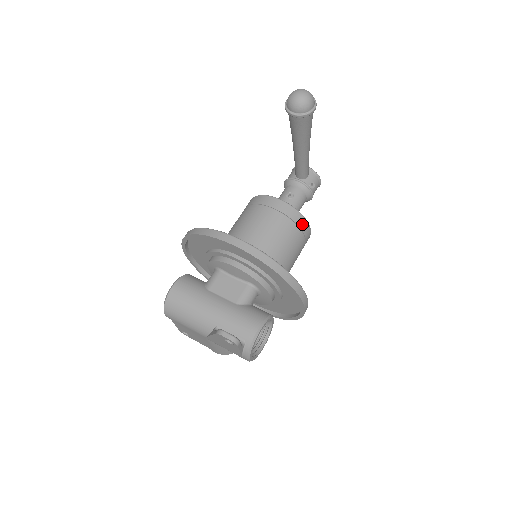
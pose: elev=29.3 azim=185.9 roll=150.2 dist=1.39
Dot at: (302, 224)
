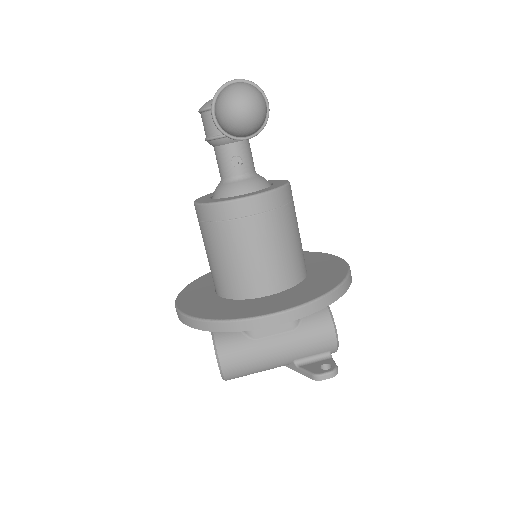
Dot at: (287, 195)
